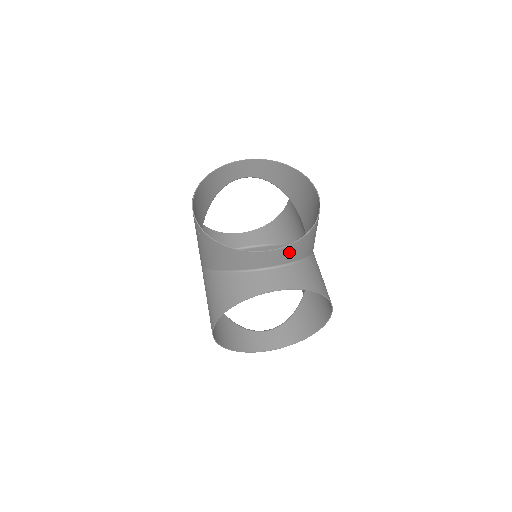
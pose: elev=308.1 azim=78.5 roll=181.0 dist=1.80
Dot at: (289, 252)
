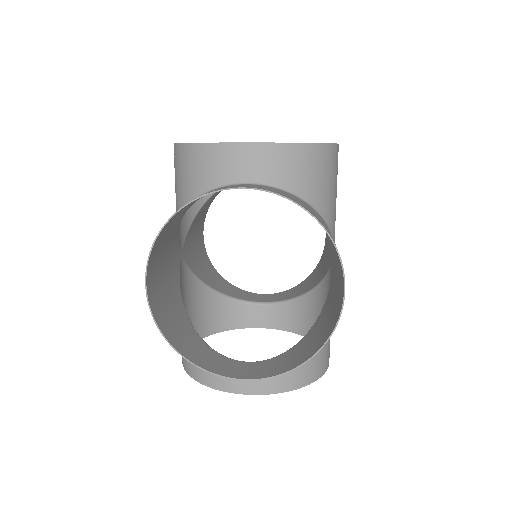
Dot at: (277, 160)
